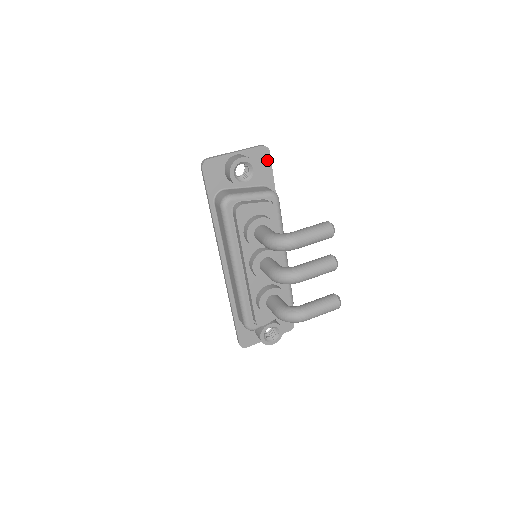
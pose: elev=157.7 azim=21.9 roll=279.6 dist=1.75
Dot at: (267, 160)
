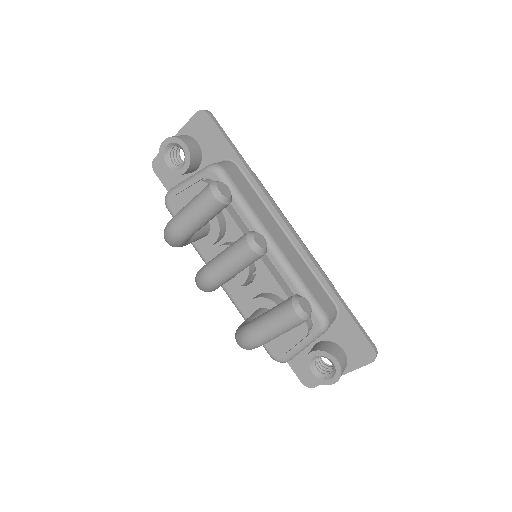
Dot at: (211, 126)
